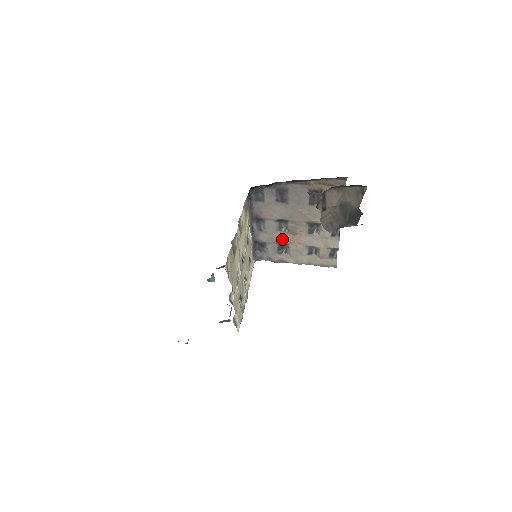
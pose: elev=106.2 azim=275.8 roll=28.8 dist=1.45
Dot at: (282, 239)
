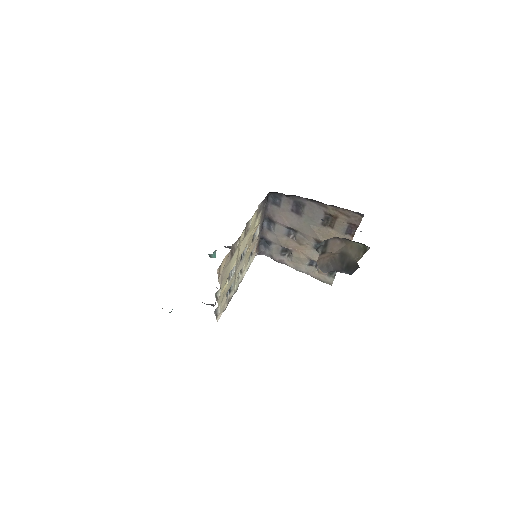
Dot at: (288, 244)
